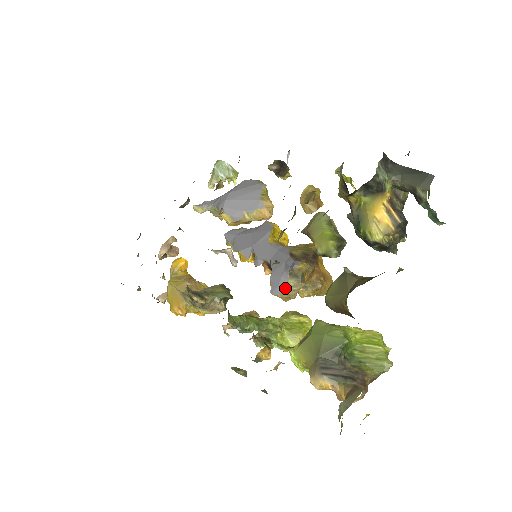
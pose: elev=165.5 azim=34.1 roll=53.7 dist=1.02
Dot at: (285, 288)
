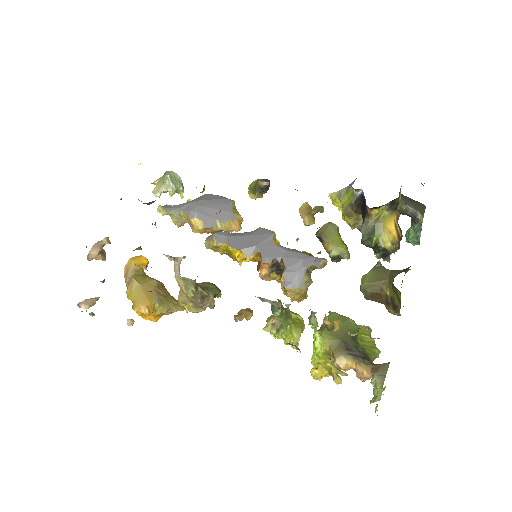
Dot at: (300, 283)
